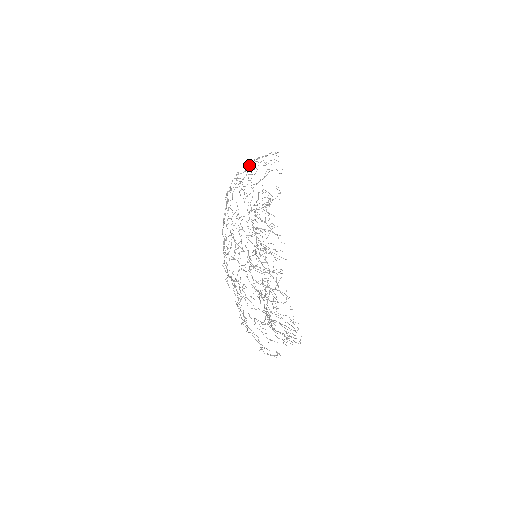
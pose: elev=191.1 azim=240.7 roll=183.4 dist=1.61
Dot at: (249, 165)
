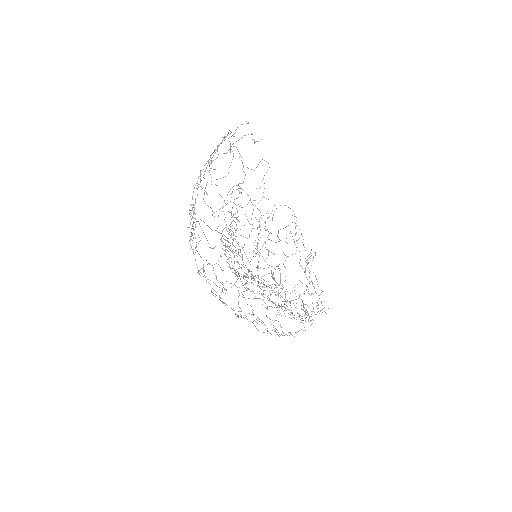
Dot at: occluded
